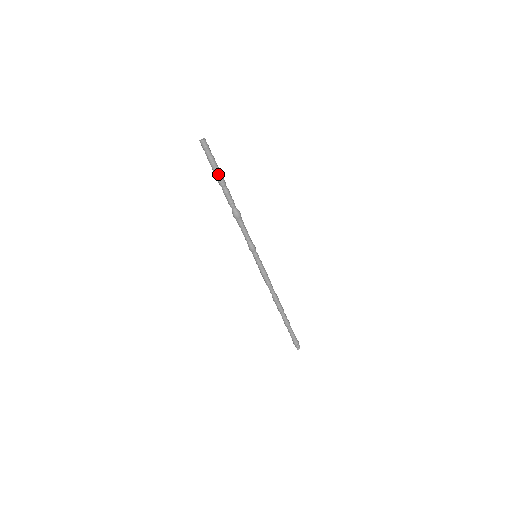
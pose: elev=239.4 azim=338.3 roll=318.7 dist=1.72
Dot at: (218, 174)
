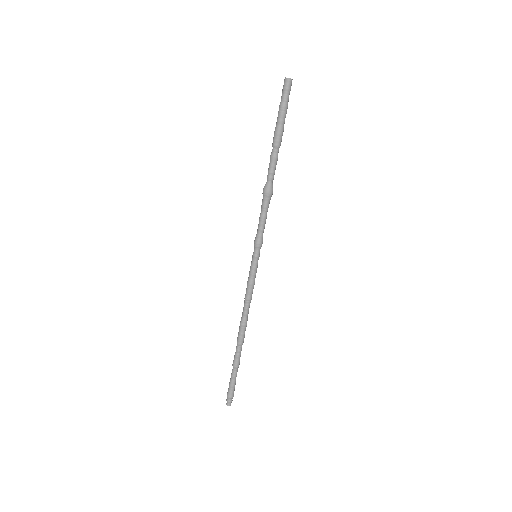
Dot at: (277, 128)
